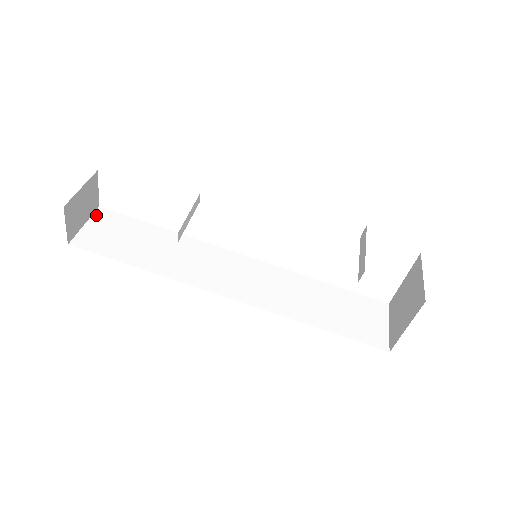
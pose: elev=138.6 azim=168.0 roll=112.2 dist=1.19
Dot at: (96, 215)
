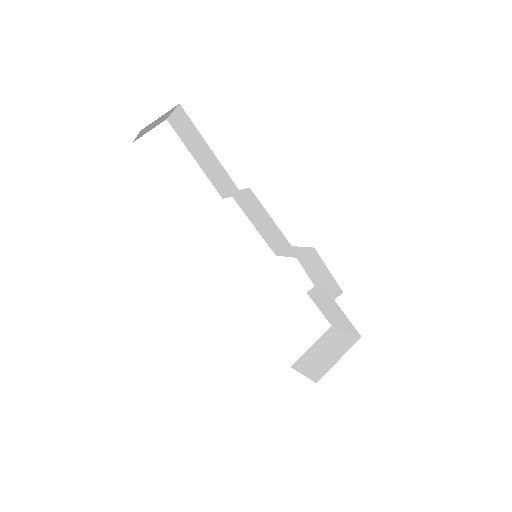
Dot at: occluded
